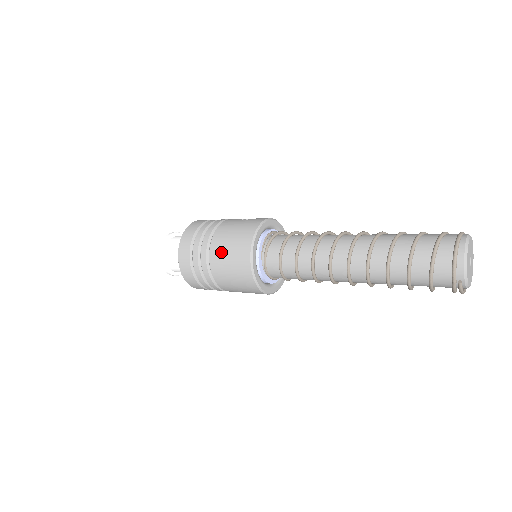
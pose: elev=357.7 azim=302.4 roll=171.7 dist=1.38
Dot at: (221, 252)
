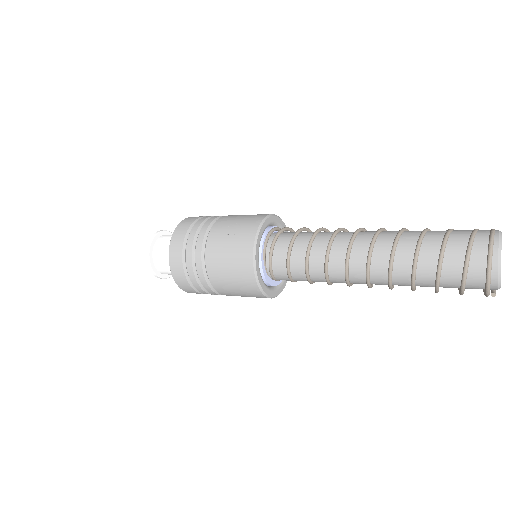
Dot at: (224, 284)
